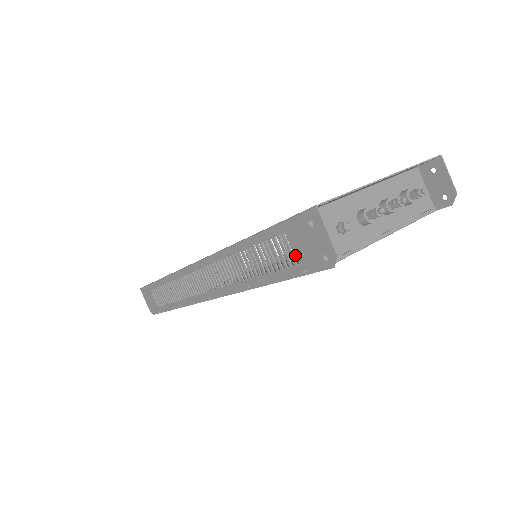
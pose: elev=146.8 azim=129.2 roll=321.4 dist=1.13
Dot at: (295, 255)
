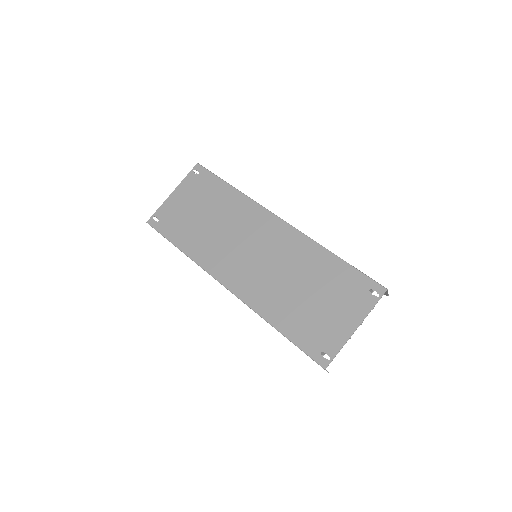
Dot at: occluded
